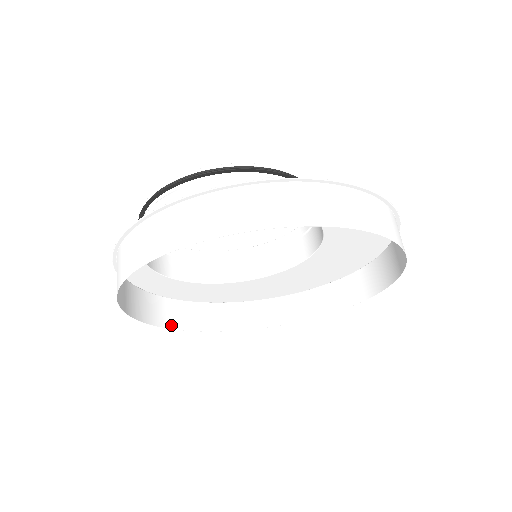
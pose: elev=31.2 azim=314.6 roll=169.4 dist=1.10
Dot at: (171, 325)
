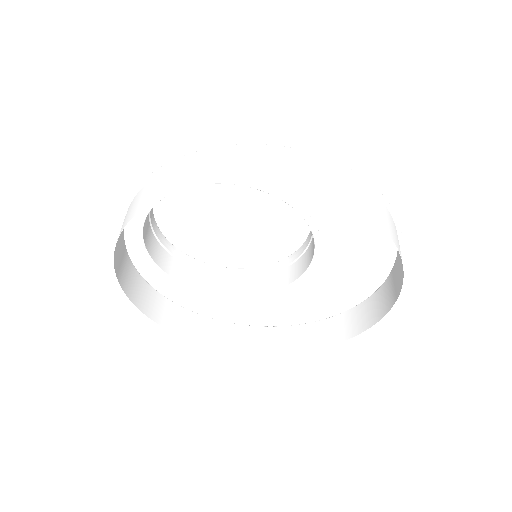
Dot at: (203, 340)
